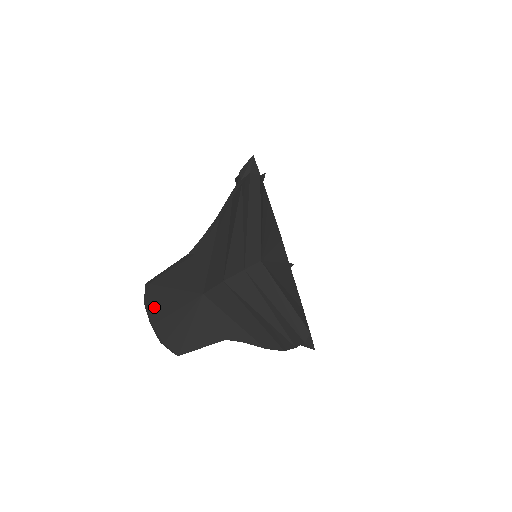
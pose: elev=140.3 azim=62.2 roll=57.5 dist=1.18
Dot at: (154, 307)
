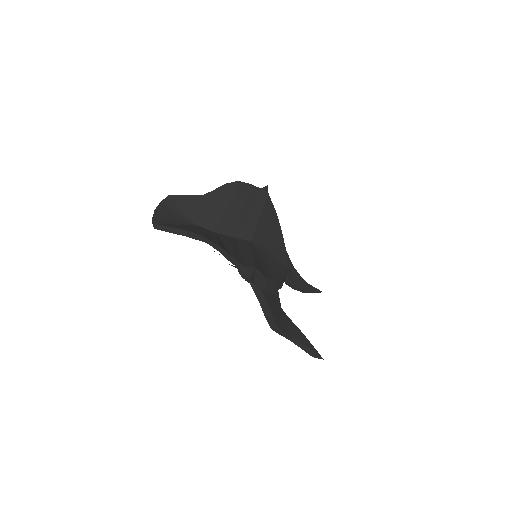
Dot at: (163, 206)
